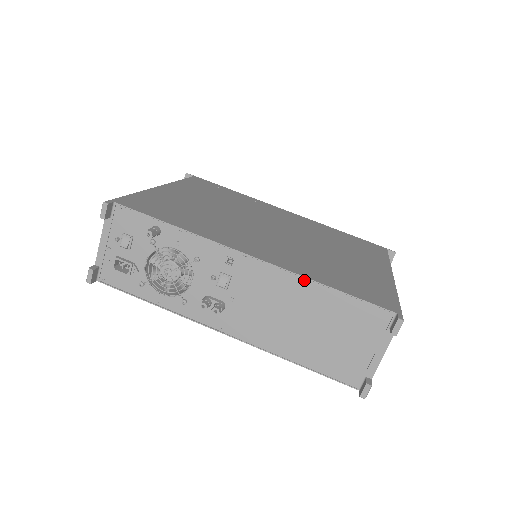
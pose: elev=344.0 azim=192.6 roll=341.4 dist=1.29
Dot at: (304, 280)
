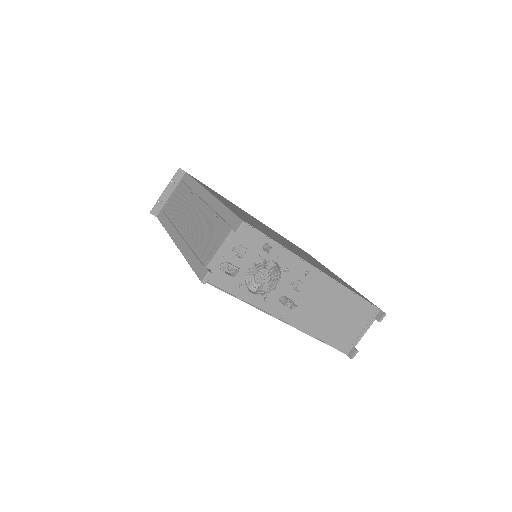
Dot at: (344, 288)
